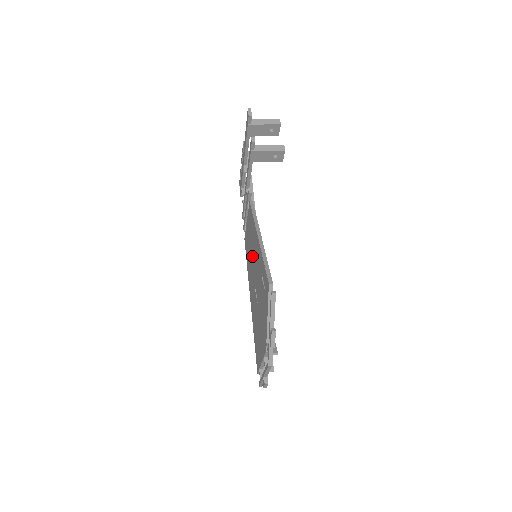
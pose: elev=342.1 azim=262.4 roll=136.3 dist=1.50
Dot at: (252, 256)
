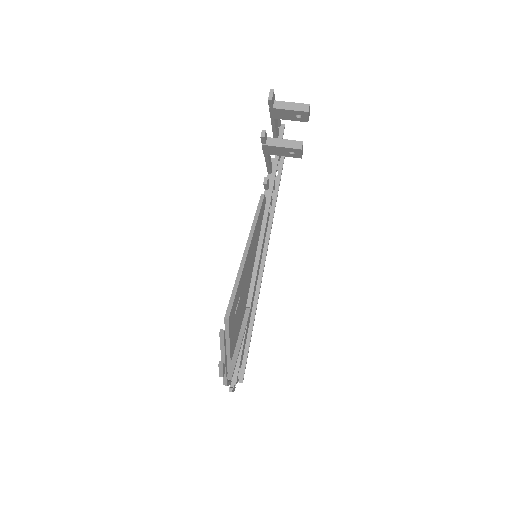
Dot at: occluded
